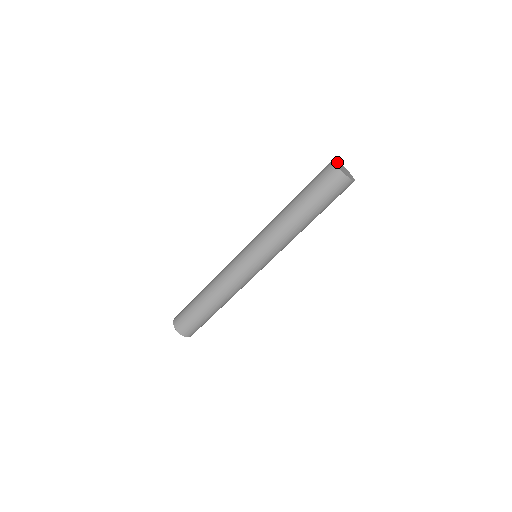
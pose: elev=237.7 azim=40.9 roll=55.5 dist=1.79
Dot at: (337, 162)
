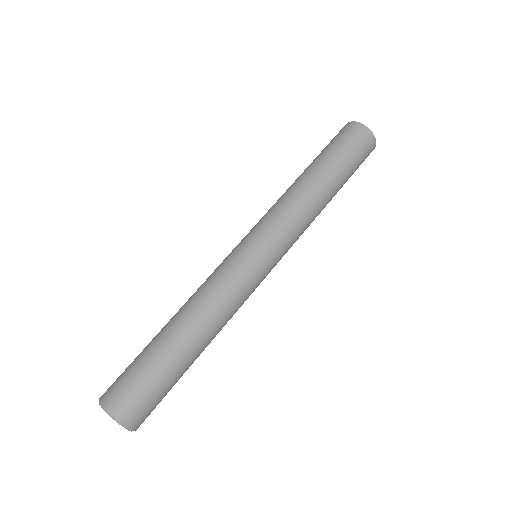
Dot at: occluded
